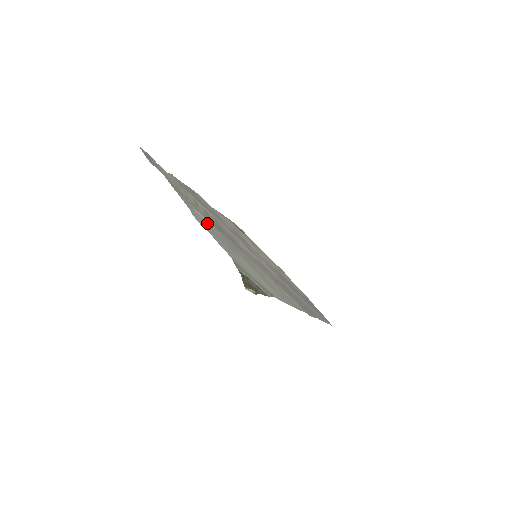
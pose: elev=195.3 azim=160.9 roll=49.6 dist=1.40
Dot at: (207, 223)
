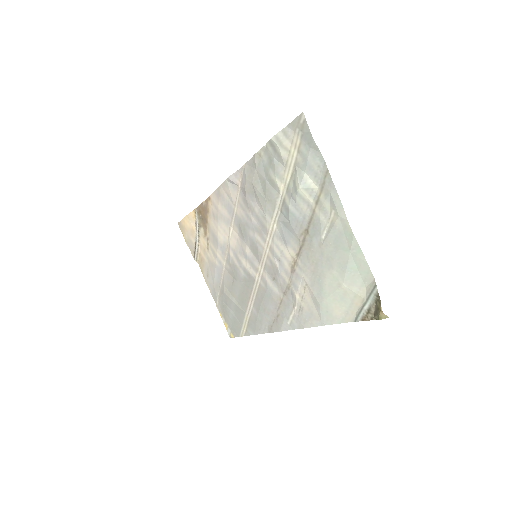
Dot at: (331, 227)
